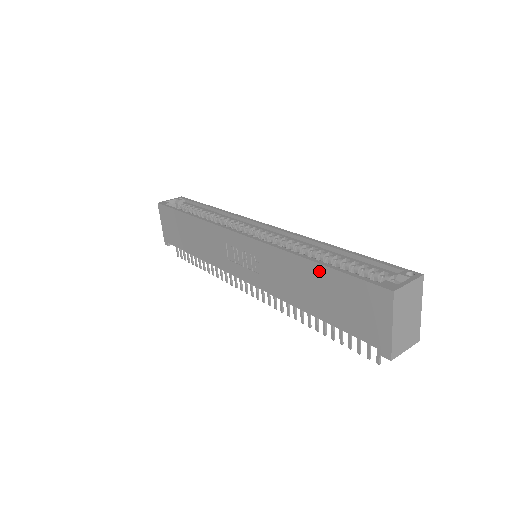
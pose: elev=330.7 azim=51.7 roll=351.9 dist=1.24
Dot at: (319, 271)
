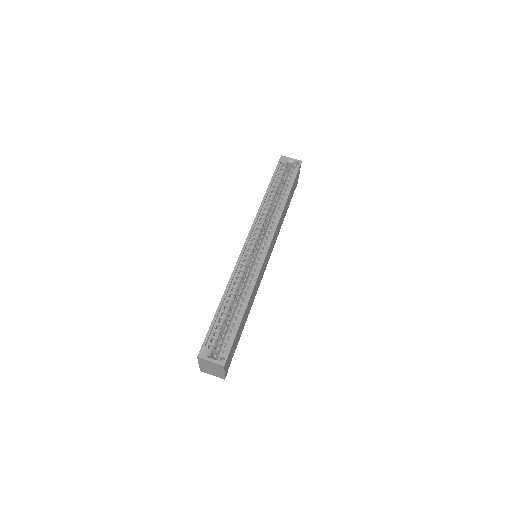
Dot at: occluded
